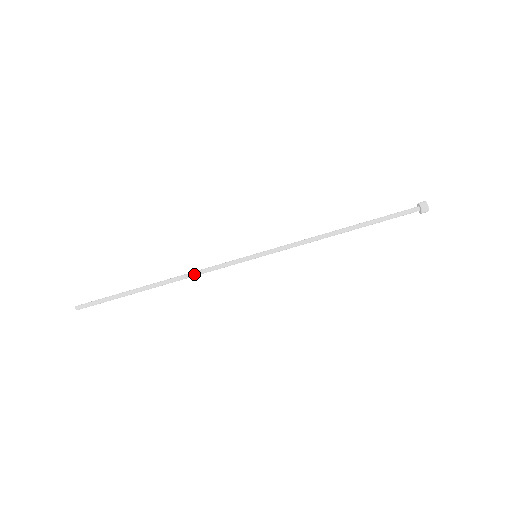
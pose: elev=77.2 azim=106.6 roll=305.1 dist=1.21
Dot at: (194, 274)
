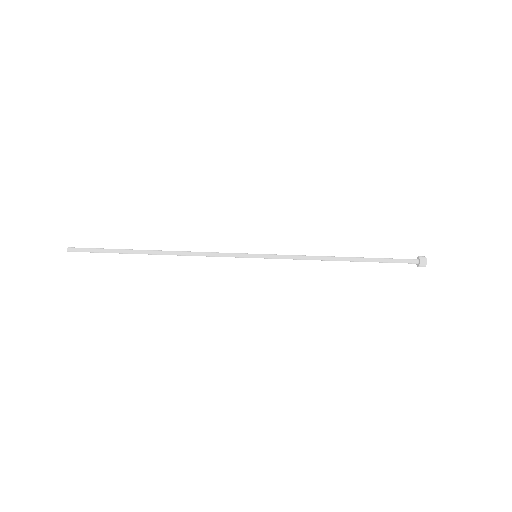
Dot at: (192, 255)
